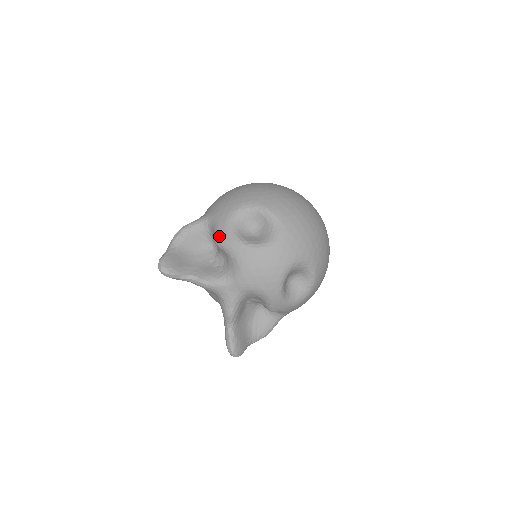
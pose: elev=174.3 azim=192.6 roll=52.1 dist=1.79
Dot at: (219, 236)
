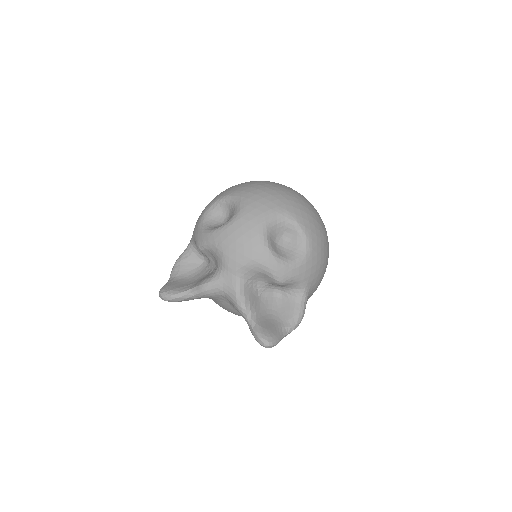
Dot at: (197, 241)
